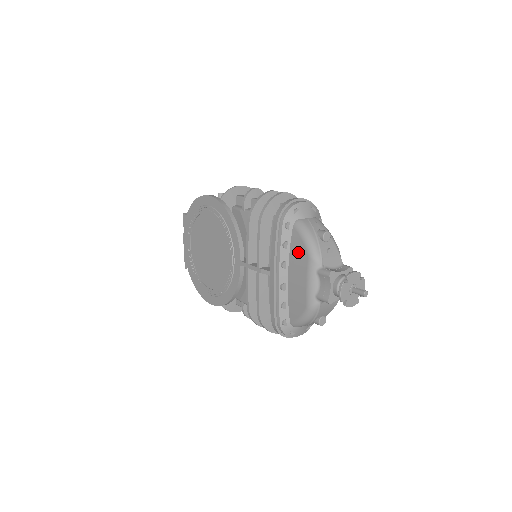
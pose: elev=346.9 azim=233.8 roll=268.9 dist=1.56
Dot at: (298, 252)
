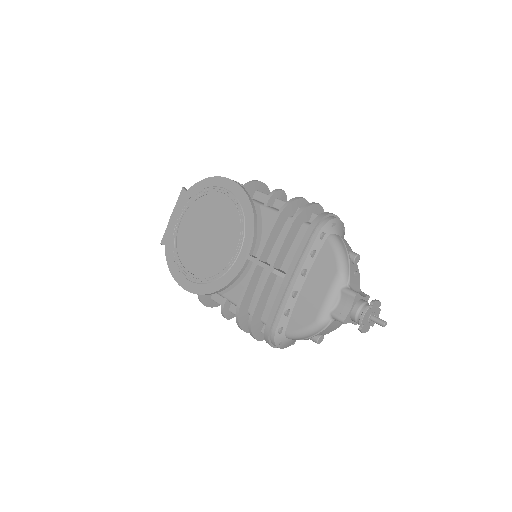
Dot at: (325, 264)
